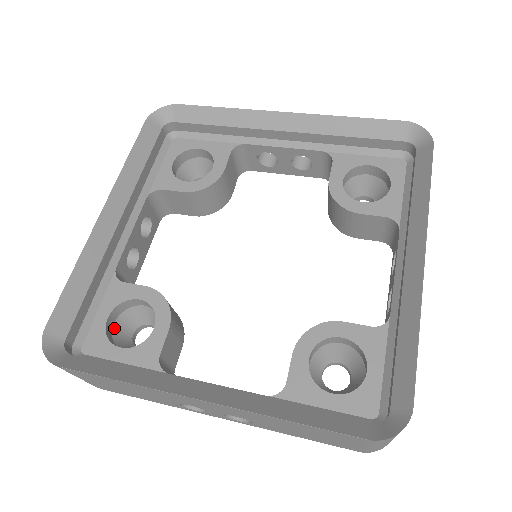
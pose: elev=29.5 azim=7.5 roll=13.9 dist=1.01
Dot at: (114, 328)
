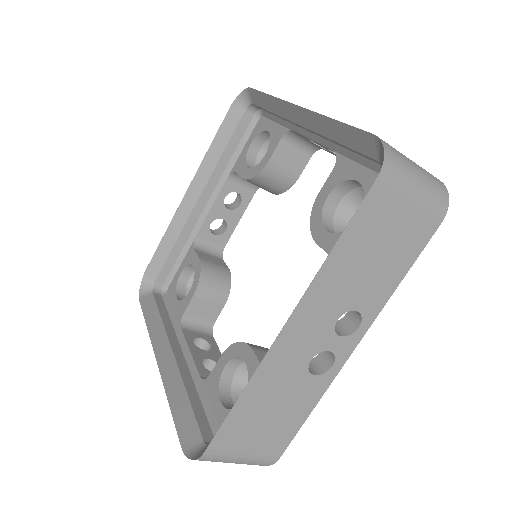
Dot at: occluded
